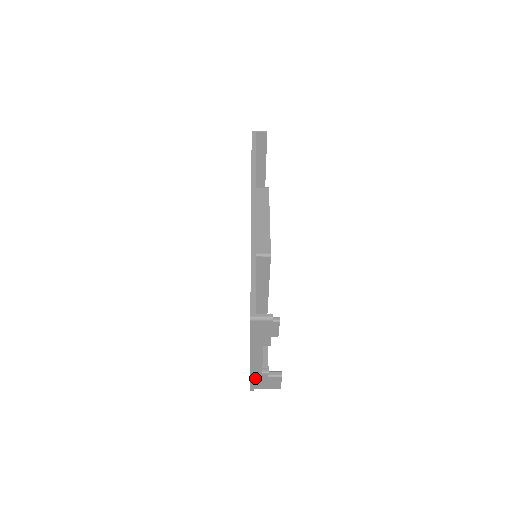
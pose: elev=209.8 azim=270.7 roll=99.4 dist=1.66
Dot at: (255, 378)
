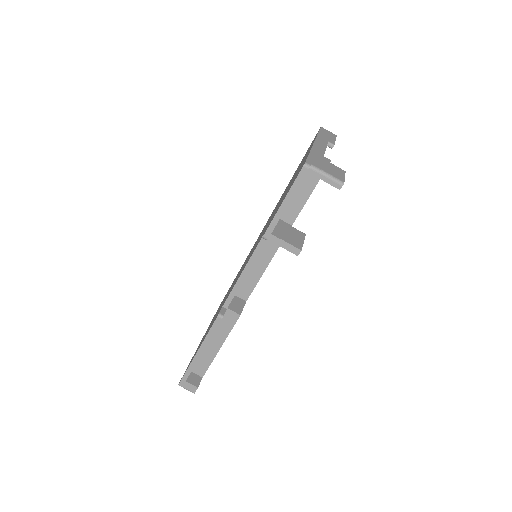
Dot at: (315, 156)
